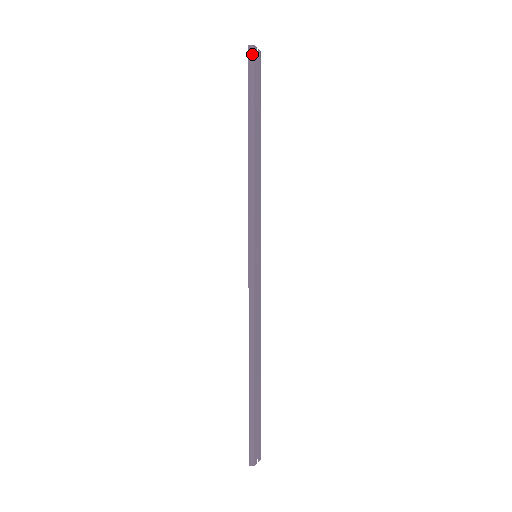
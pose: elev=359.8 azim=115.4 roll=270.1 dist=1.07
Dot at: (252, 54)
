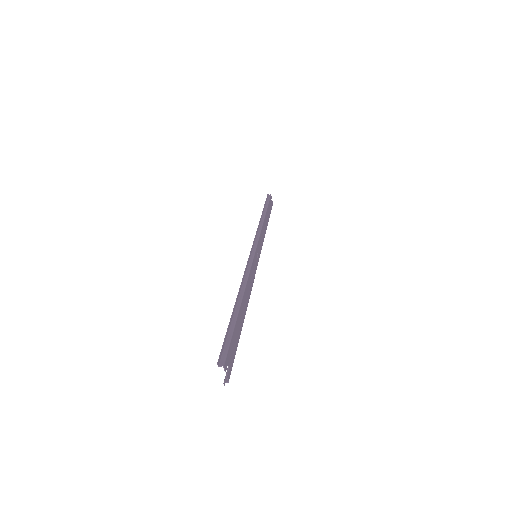
Dot at: (269, 196)
